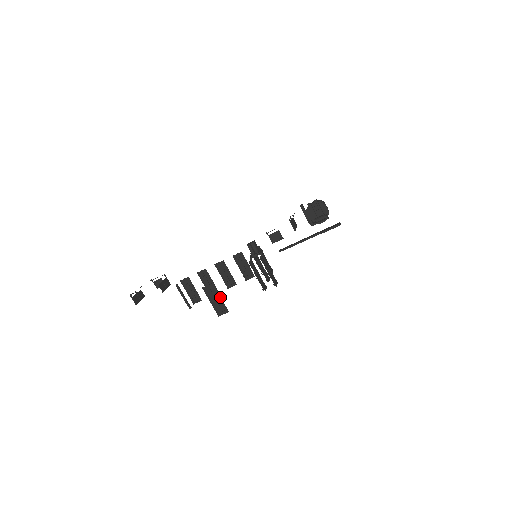
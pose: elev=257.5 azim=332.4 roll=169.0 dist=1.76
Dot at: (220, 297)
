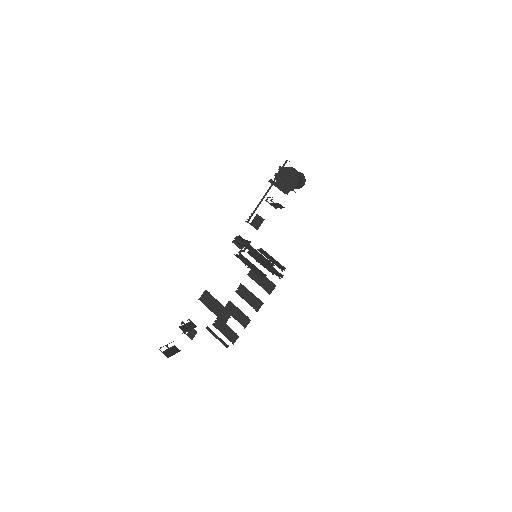
Dot at: (218, 301)
